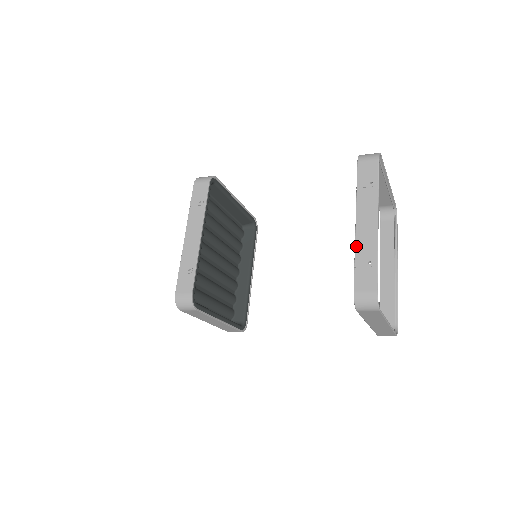
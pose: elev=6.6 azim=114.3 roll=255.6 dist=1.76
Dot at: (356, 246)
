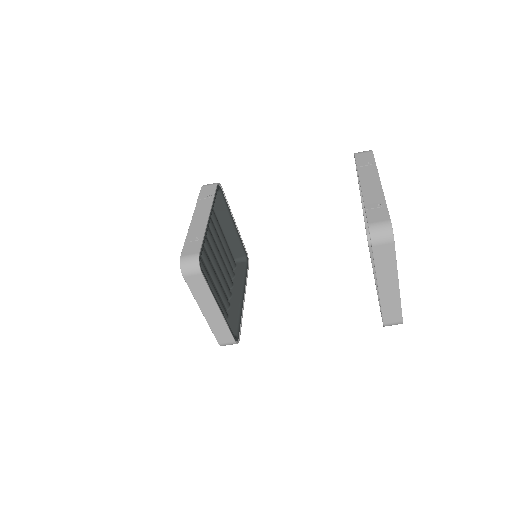
Dot at: (364, 198)
